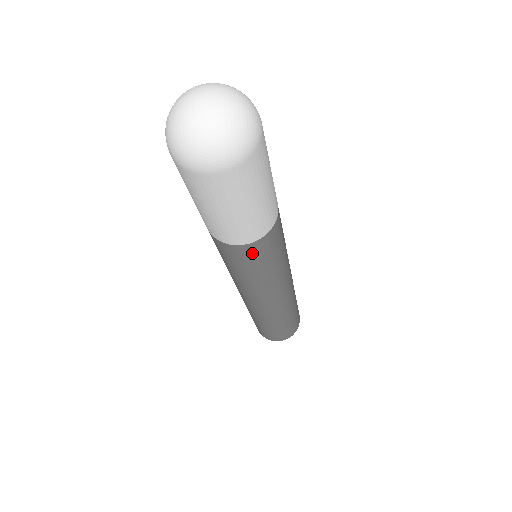
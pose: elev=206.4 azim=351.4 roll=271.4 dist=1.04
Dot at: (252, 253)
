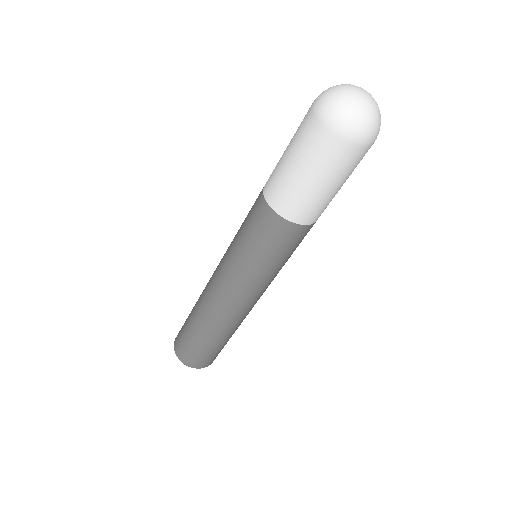
Dot at: (294, 237)
